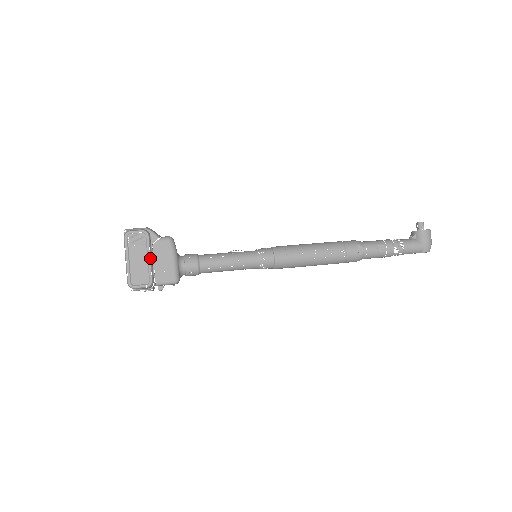
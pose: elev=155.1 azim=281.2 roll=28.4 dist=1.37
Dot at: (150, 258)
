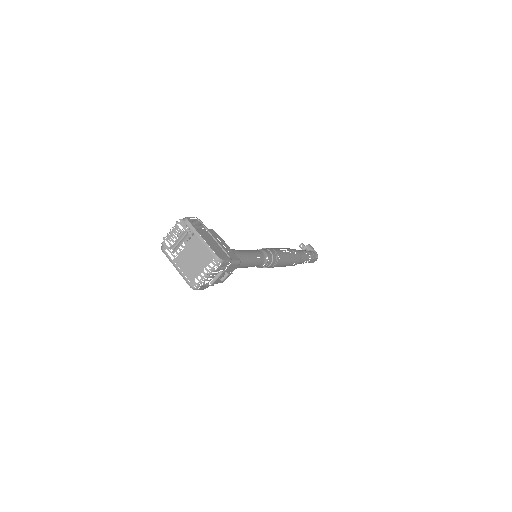
Dot at: (215, 238)
